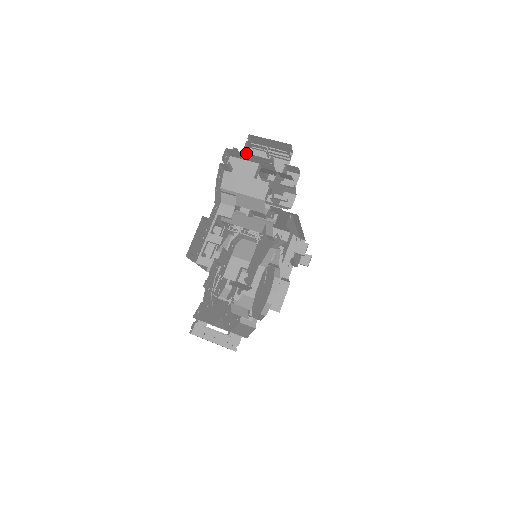
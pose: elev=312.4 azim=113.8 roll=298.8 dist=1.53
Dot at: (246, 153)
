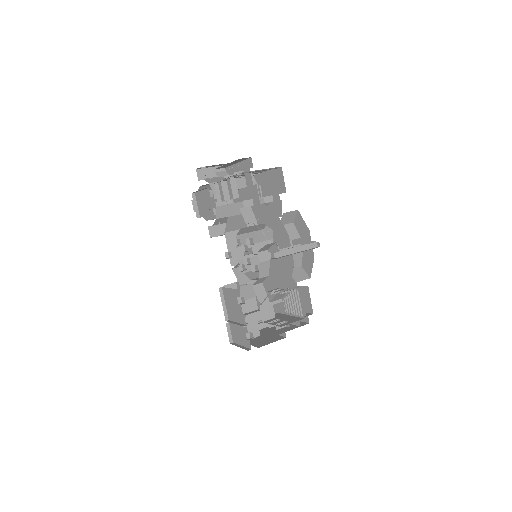
Dot at: (210, 167)
